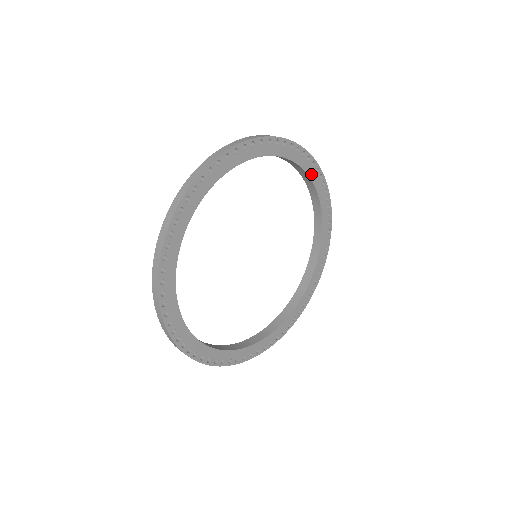
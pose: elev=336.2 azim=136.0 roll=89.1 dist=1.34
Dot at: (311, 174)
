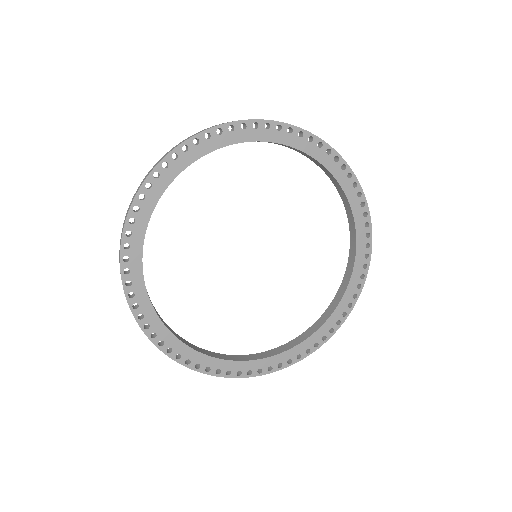
Dot at: (345, 187)
